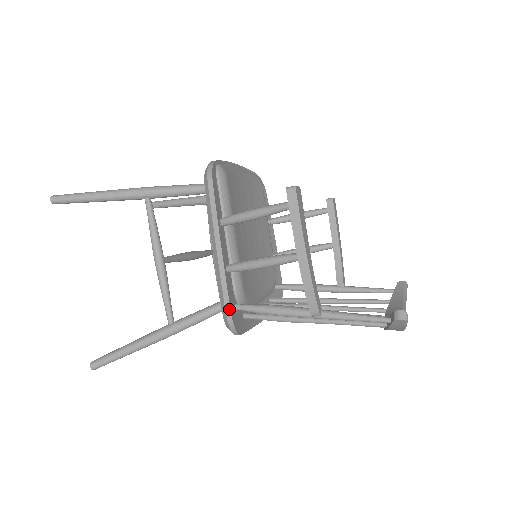
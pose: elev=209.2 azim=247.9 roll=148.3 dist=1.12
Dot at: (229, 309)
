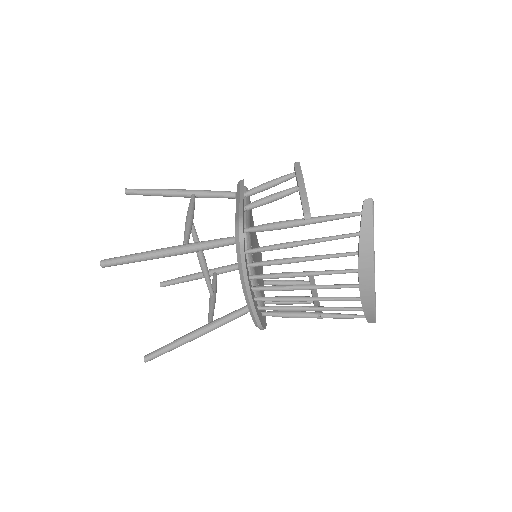
Dot at: (242, 216)
